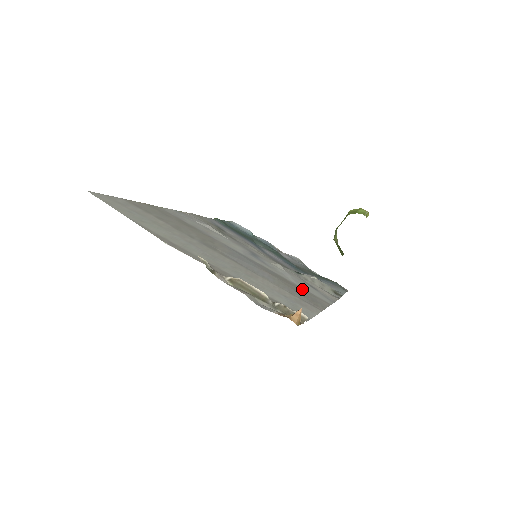
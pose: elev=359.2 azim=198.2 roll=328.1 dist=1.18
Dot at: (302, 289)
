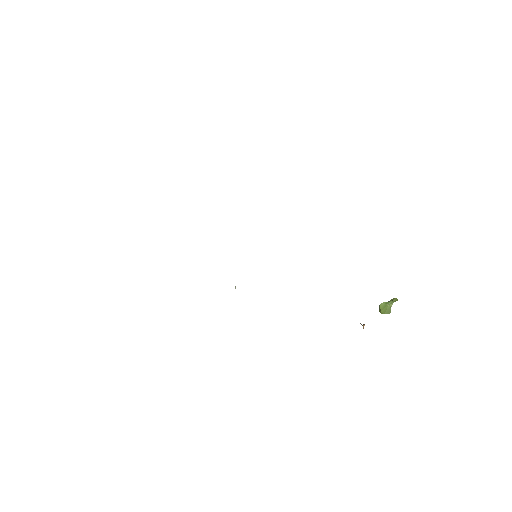
Dot at: occluded
